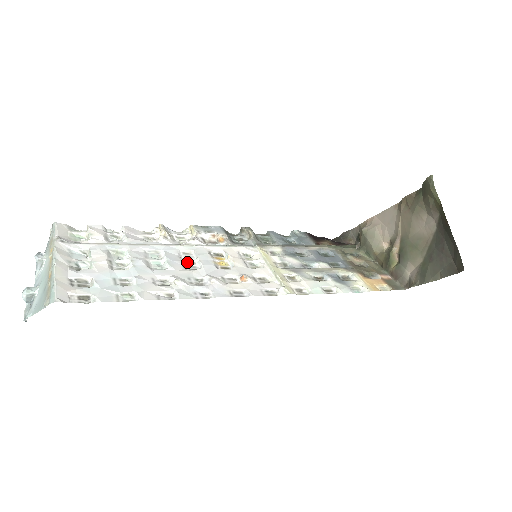
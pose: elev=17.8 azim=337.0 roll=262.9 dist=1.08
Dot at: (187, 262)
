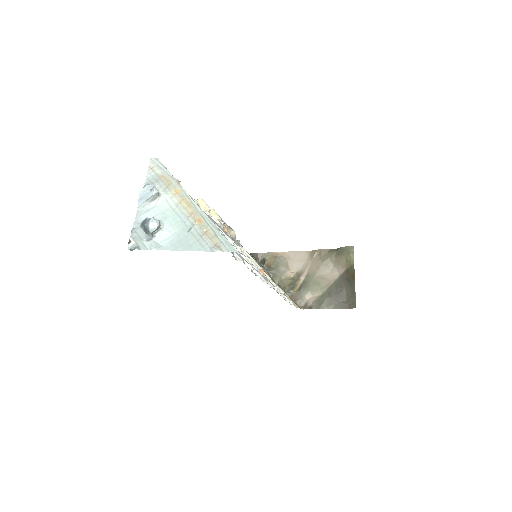
Dot at: occluded
